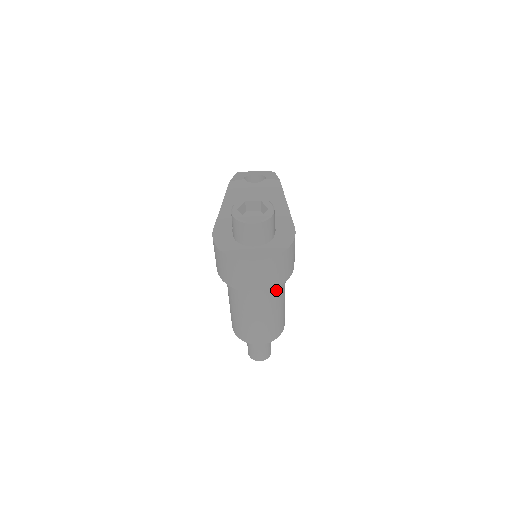
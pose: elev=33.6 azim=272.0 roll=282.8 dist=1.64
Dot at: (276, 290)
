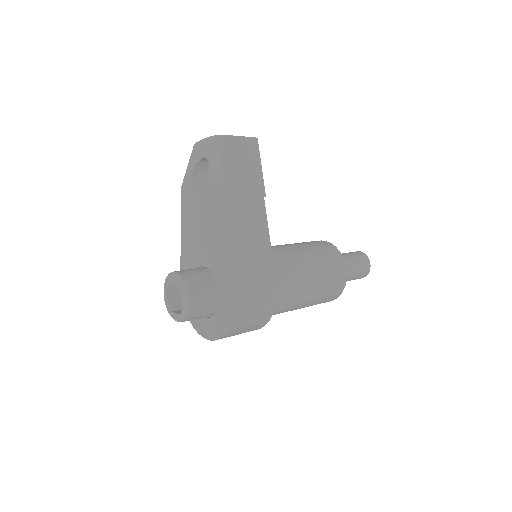
Dot at: (277, 310)
